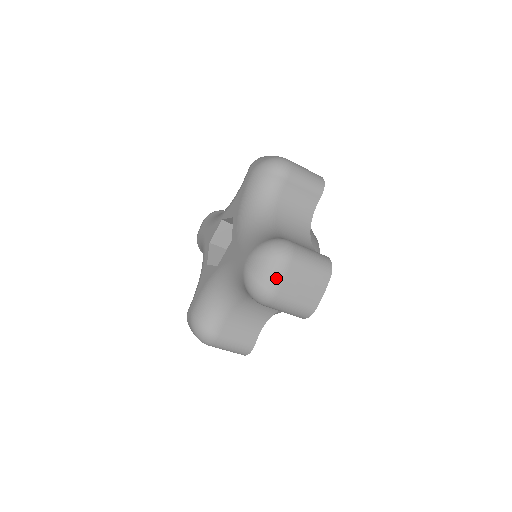
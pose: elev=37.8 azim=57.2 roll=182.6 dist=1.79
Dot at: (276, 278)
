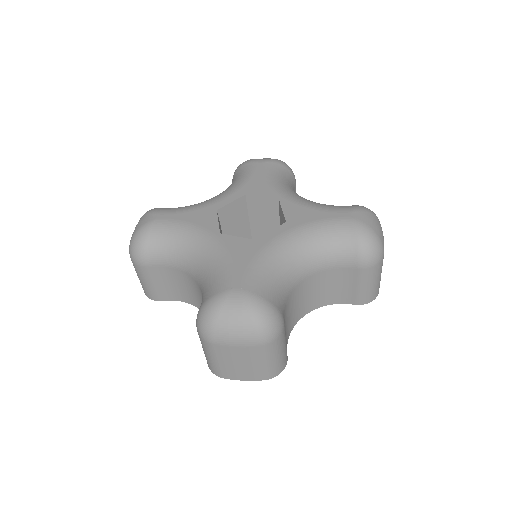
Dot at: (232, 339)
